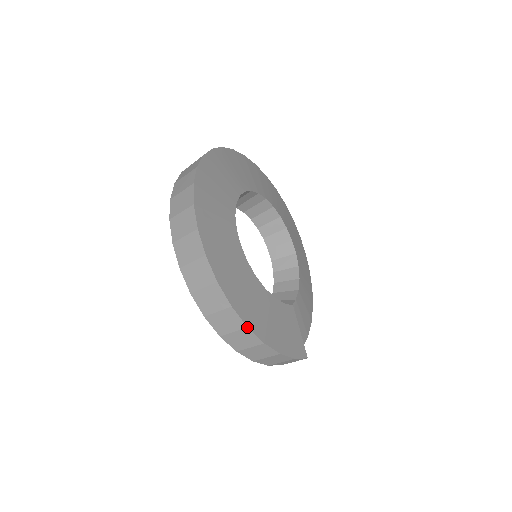
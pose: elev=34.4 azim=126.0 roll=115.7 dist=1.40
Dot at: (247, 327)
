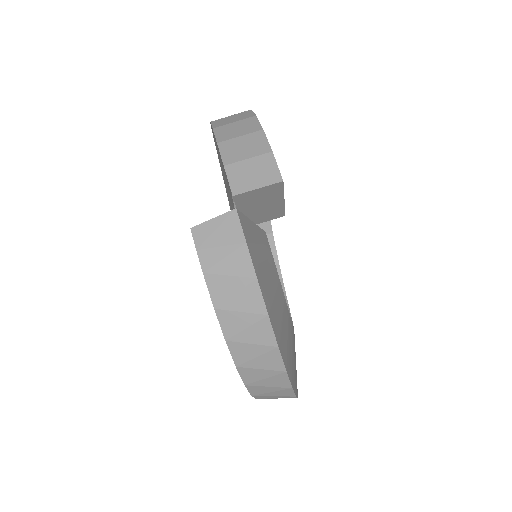
Dot at: (251, 110)
